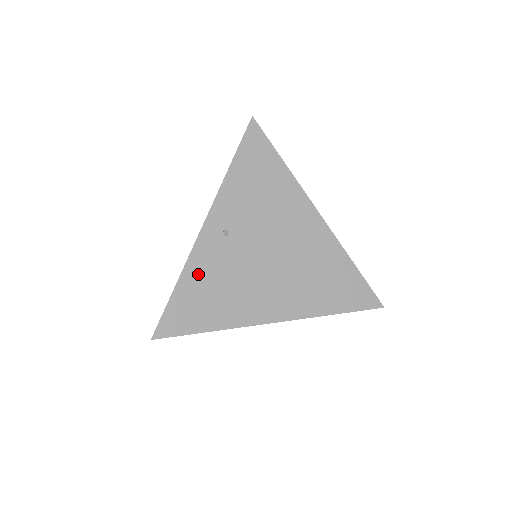
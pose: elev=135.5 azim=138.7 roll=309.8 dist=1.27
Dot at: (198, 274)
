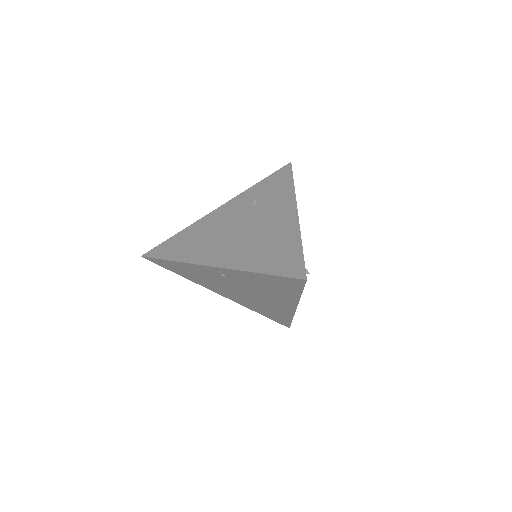
Dot at: (189, 268)
